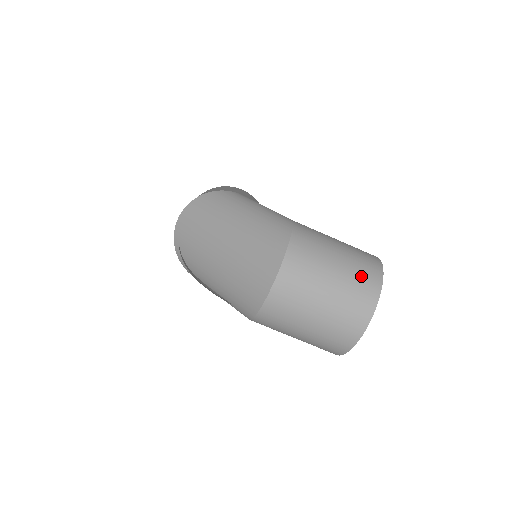
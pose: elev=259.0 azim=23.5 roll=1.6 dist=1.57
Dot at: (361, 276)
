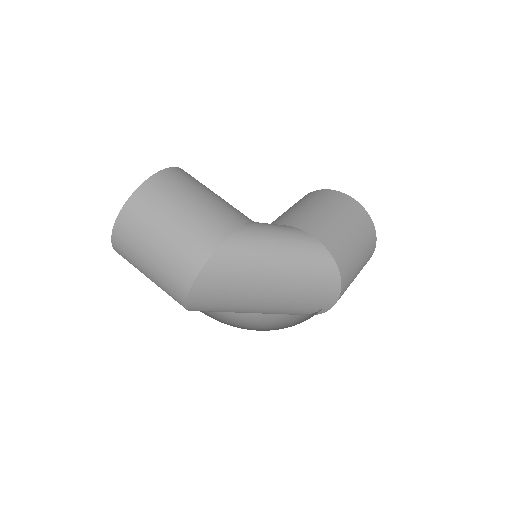
Dot at: (368, 240)
